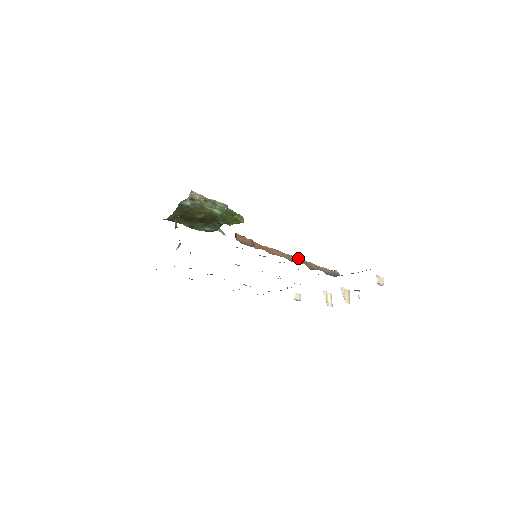
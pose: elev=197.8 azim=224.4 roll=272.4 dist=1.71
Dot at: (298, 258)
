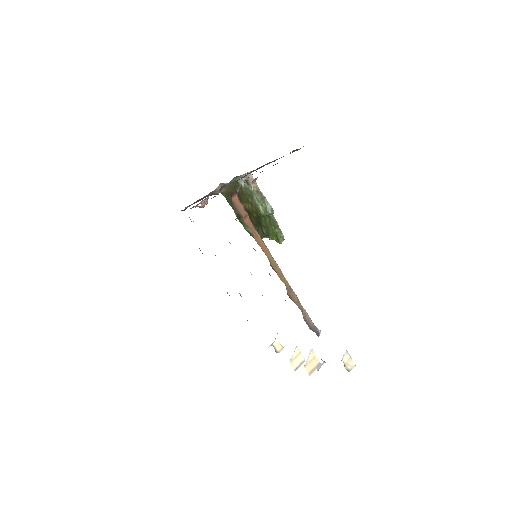
Dot at: occluded
